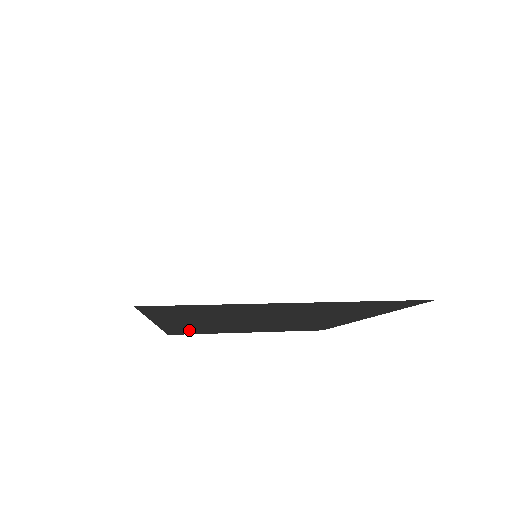
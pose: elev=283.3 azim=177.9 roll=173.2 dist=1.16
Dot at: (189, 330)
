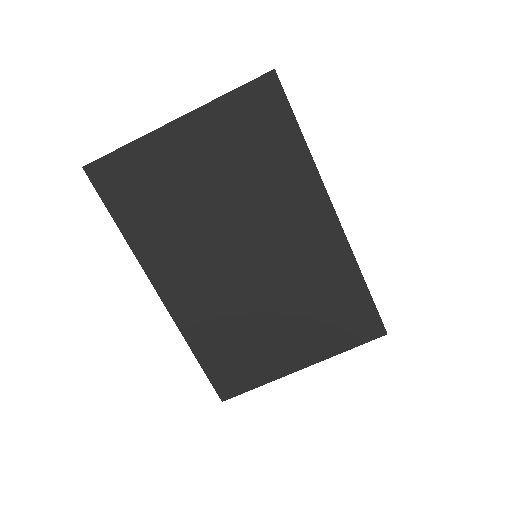
Dot at: (217, 345)
